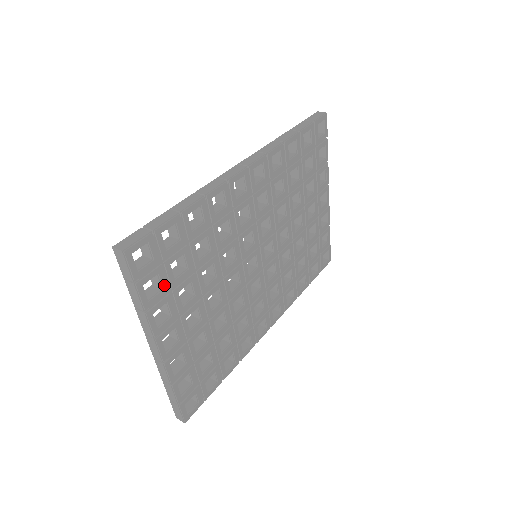
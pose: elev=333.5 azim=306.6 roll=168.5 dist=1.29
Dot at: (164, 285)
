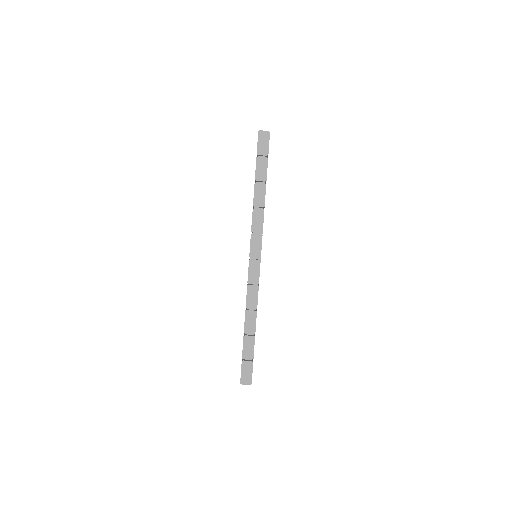
Dot at: occluded
